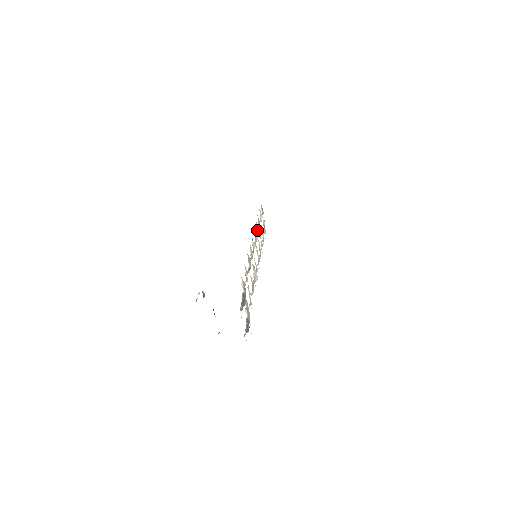
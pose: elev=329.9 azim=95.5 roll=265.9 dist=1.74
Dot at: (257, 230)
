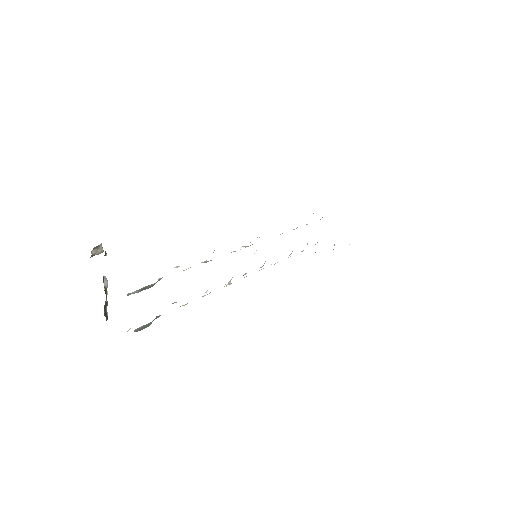
Dot at: occluded
